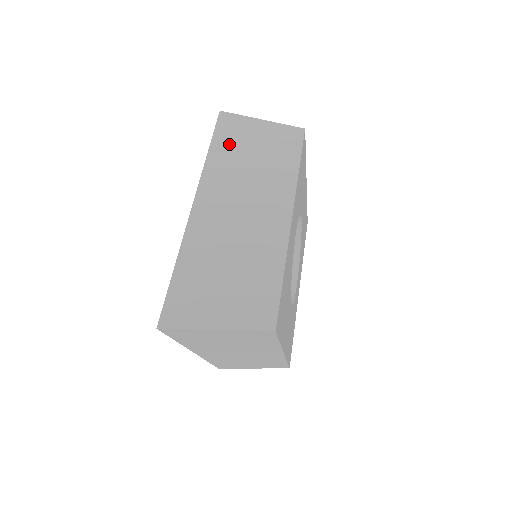
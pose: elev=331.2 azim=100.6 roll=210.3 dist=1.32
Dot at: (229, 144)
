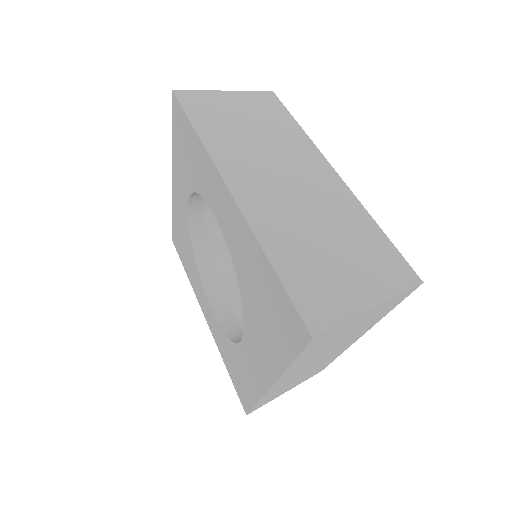
Dot at: (212, 119)
